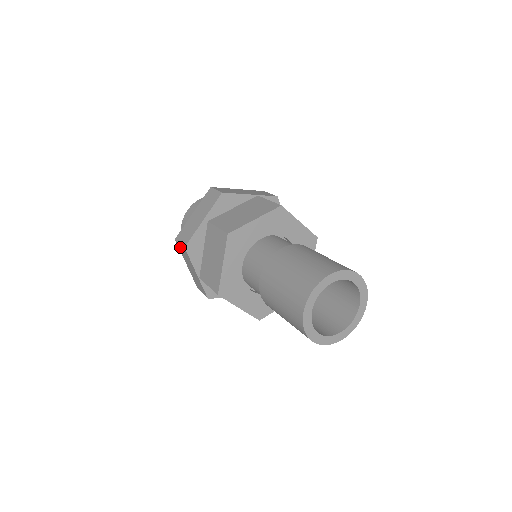
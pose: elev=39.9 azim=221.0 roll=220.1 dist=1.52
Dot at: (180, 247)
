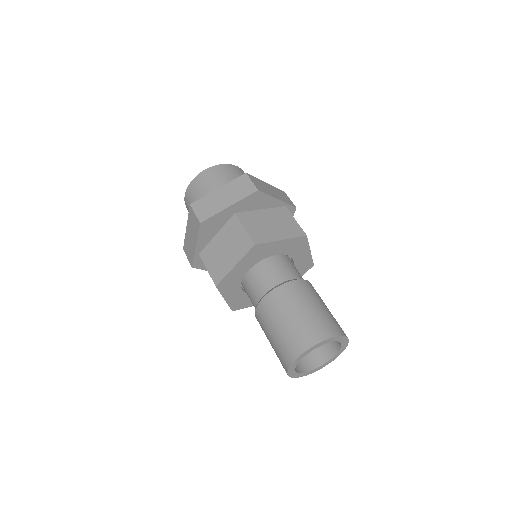
Dot at: occluded
